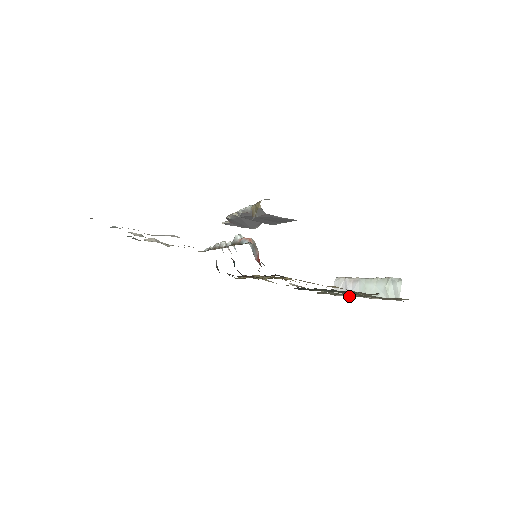
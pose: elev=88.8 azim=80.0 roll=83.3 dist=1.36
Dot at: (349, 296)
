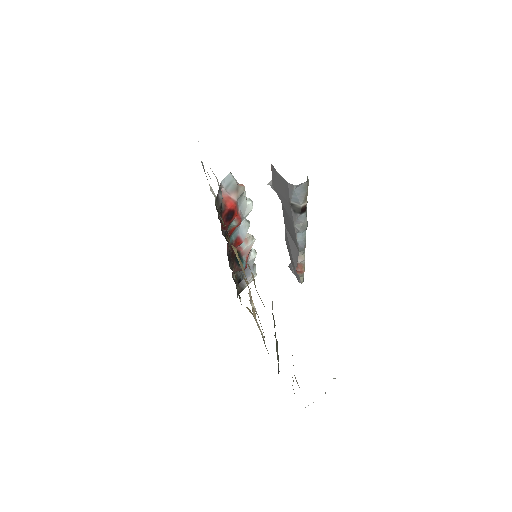
Dot at: occluded
